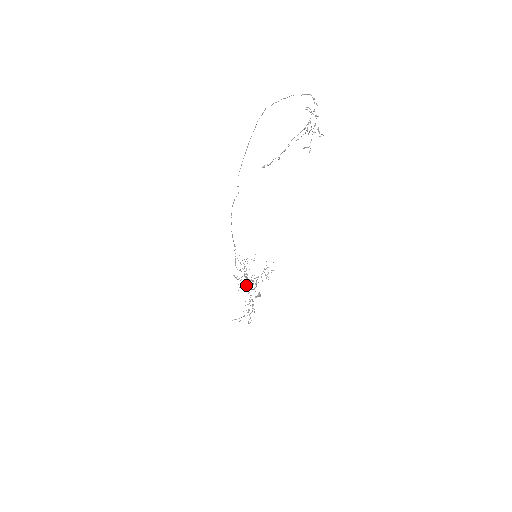
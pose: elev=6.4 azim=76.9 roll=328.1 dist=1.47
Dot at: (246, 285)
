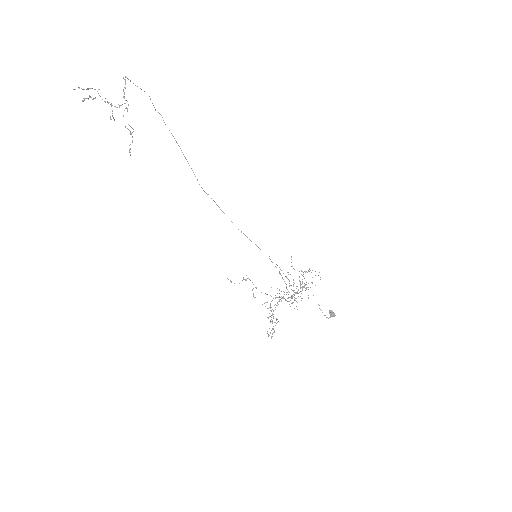
Dot at: (295, 300)
